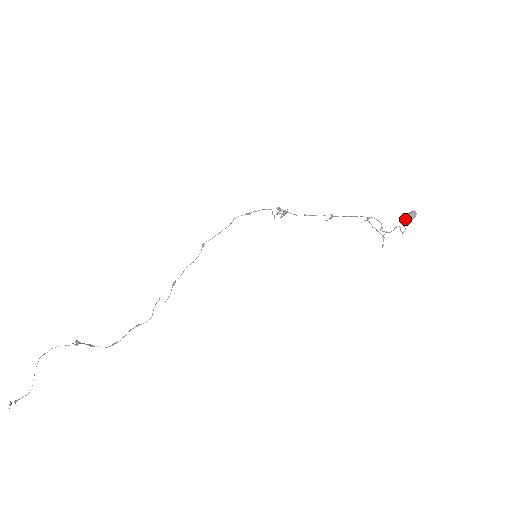
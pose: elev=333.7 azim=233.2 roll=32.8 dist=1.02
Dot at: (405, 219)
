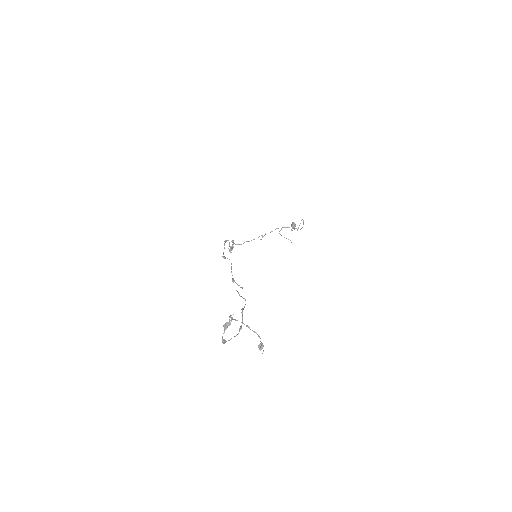
Dot at: (293, 226)
